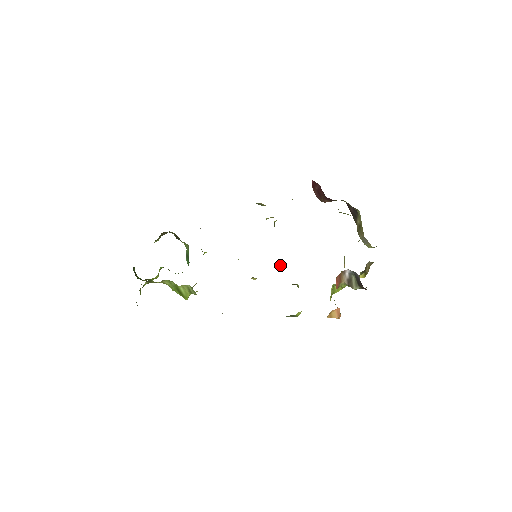
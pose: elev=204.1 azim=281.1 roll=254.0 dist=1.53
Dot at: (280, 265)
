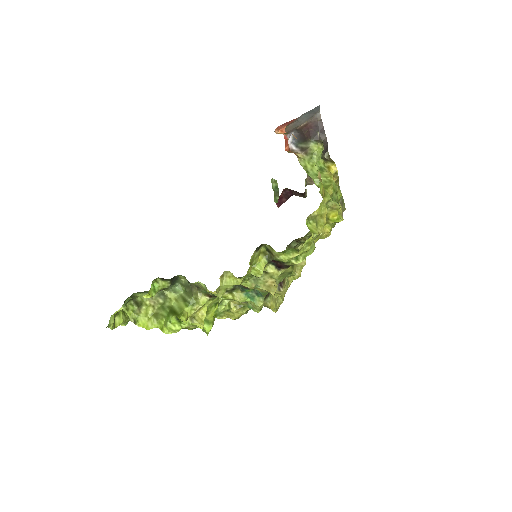
Dot at: occluded
